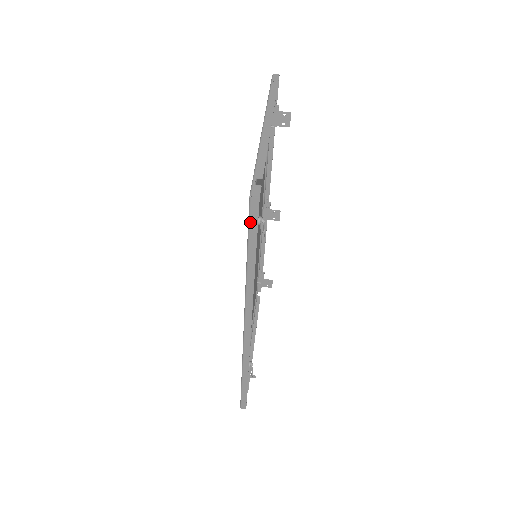
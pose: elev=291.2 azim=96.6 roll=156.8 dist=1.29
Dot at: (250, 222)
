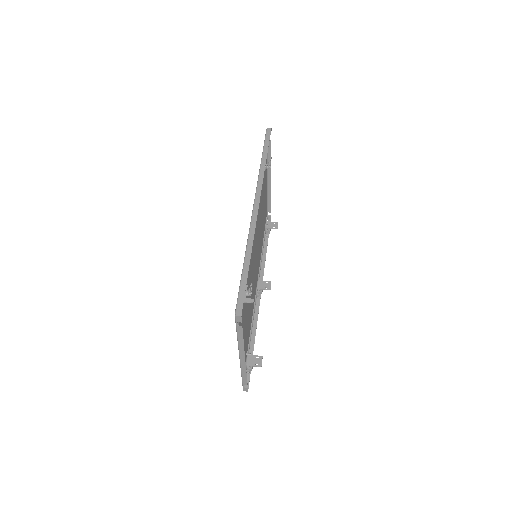
Dot at: (266, 137)
